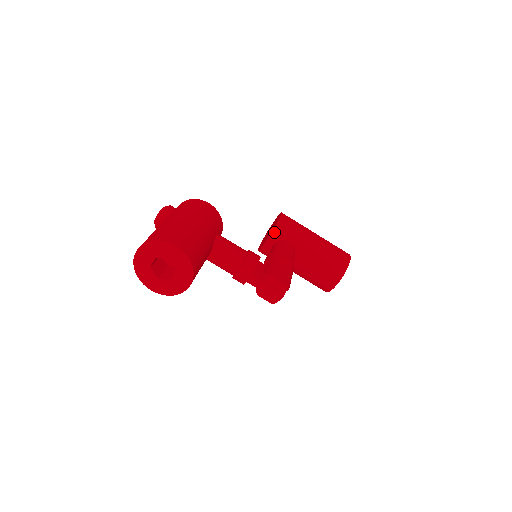
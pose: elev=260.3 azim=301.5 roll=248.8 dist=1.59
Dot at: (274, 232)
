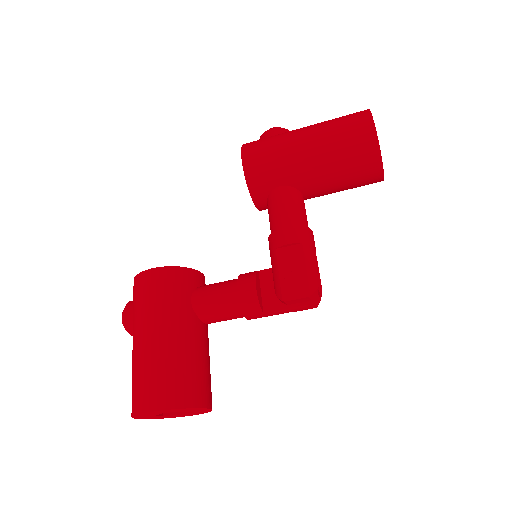
Dot at: (253, 193)
